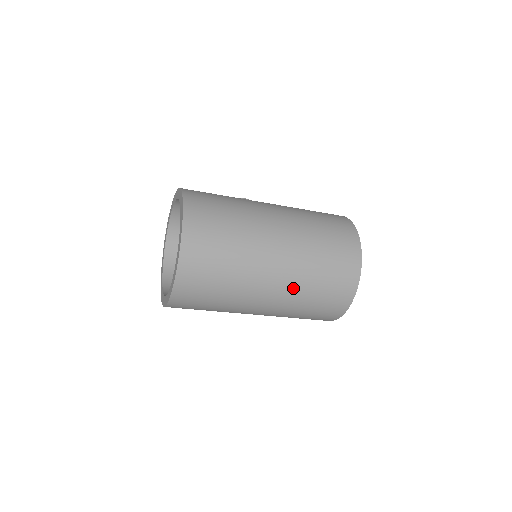
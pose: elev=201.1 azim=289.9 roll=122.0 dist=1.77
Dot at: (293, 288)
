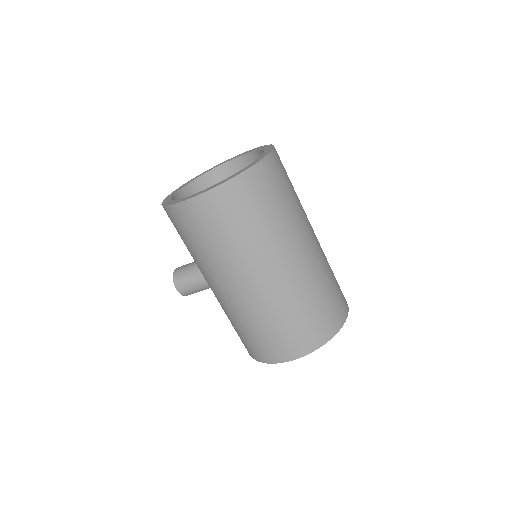
Dot at: (322, 250)
